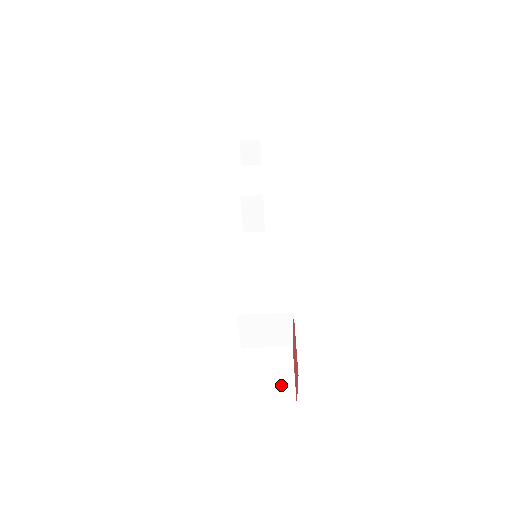
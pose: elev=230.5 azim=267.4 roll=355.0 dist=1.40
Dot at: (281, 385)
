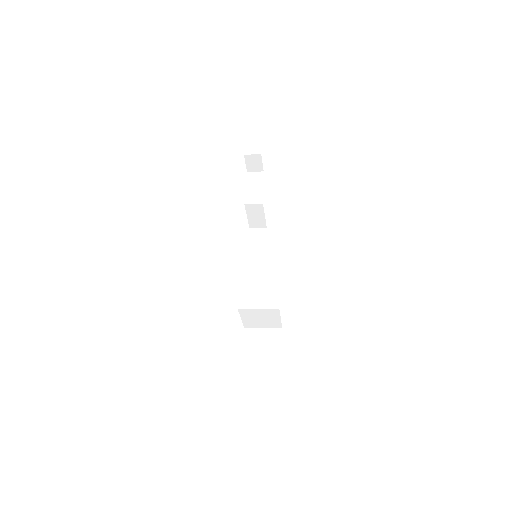
Dot at: (272, 357)
